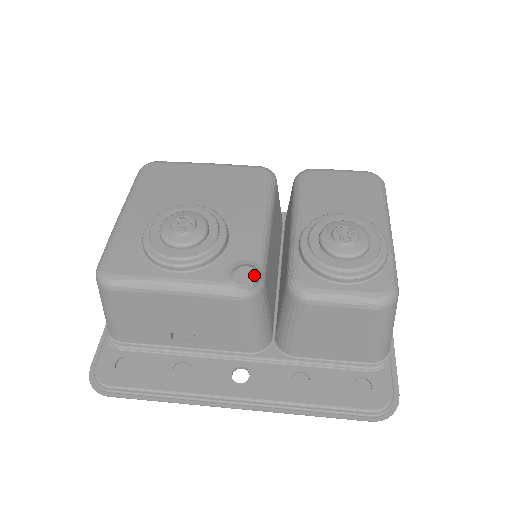
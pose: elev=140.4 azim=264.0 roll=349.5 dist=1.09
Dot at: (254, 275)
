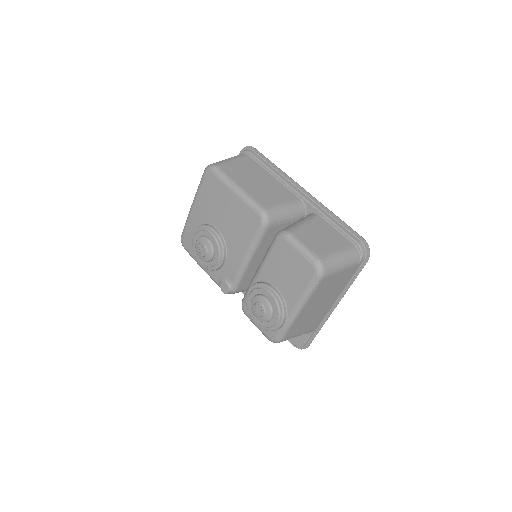
Dot at: (227, 290)
